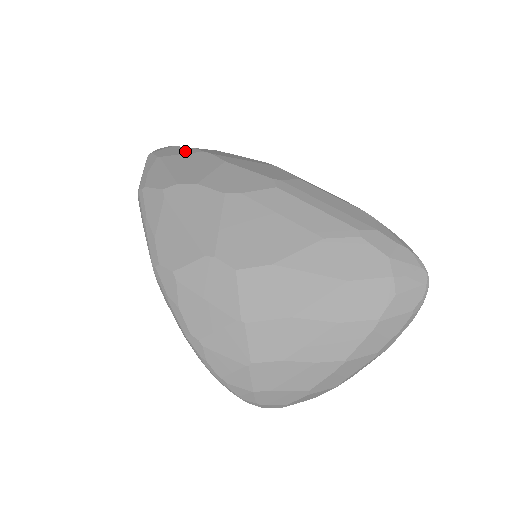
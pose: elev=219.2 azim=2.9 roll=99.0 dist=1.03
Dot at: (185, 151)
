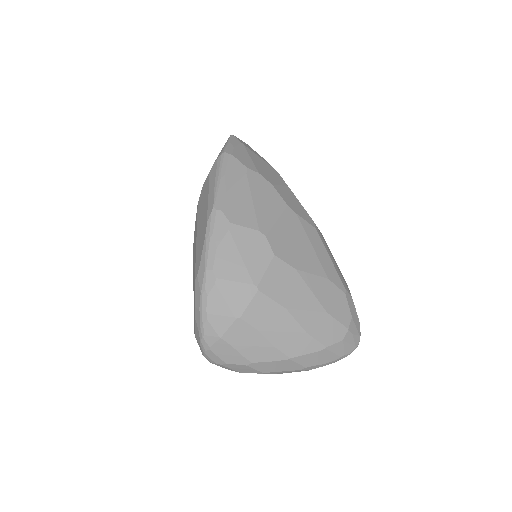
Dot at: (260, 156)
